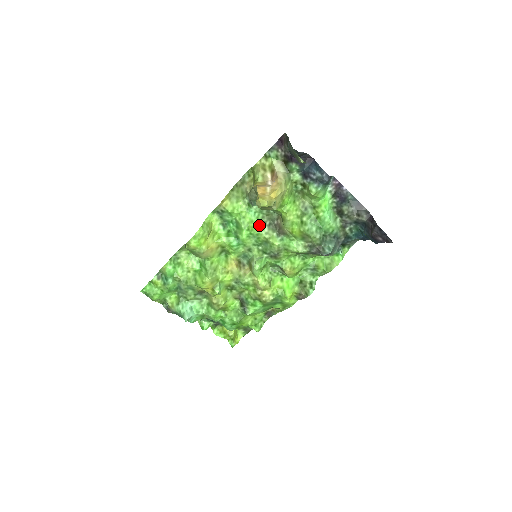
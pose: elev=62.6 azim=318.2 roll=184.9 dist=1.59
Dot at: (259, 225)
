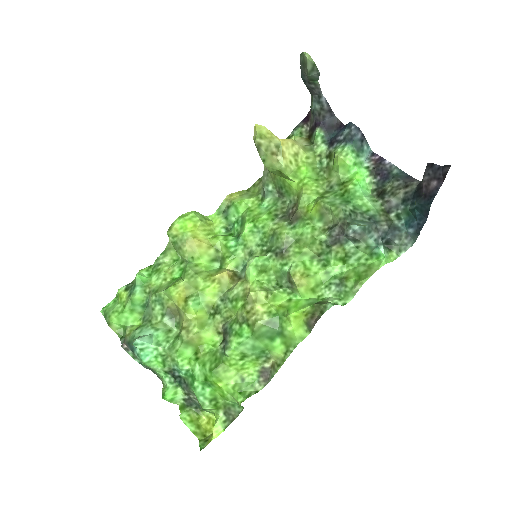
Dot at: (268, 216)
